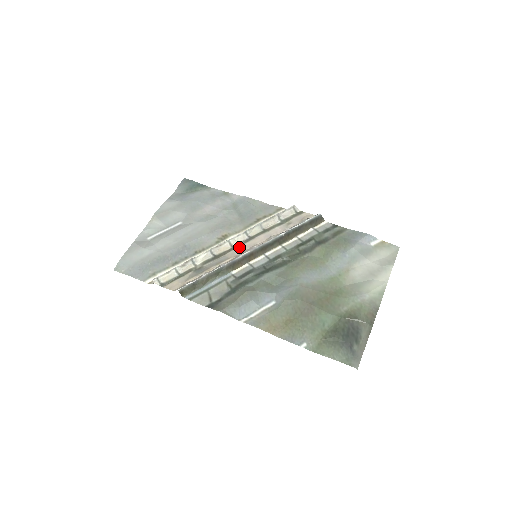
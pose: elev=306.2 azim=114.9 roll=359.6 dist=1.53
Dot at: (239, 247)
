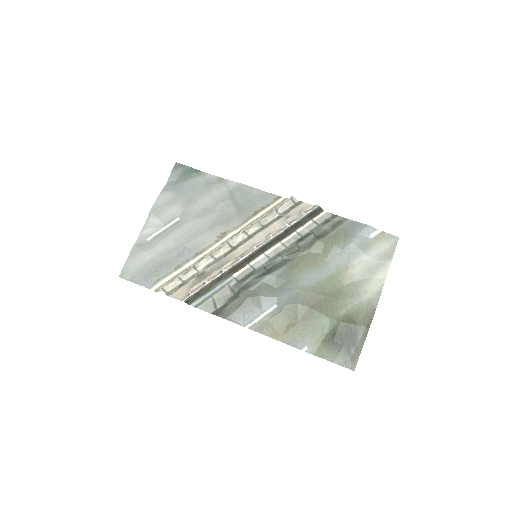
Dot at: (239, 248)
